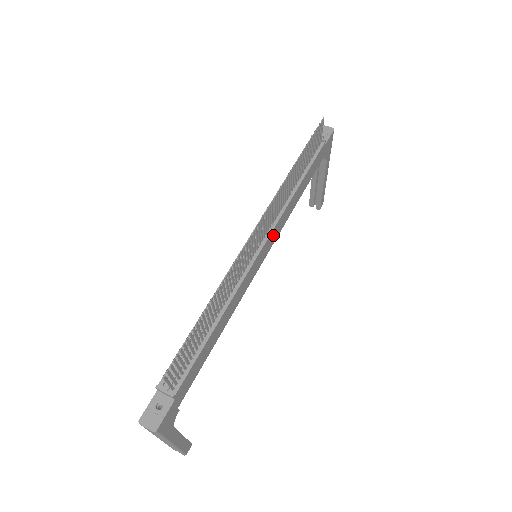
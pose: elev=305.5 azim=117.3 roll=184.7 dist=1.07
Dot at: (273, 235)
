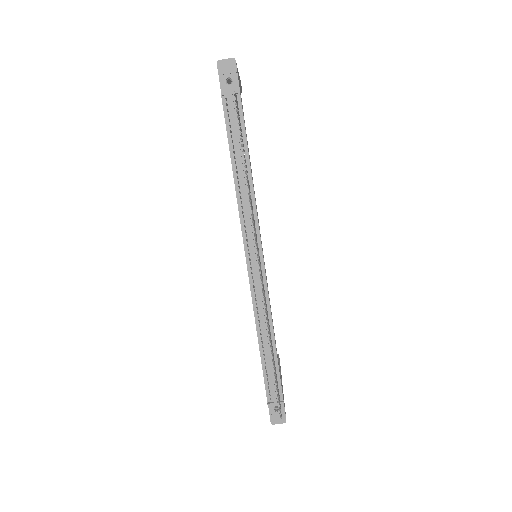
Dot at: occluded
